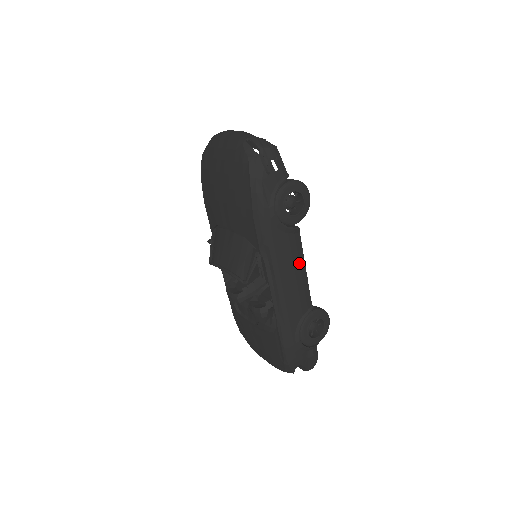
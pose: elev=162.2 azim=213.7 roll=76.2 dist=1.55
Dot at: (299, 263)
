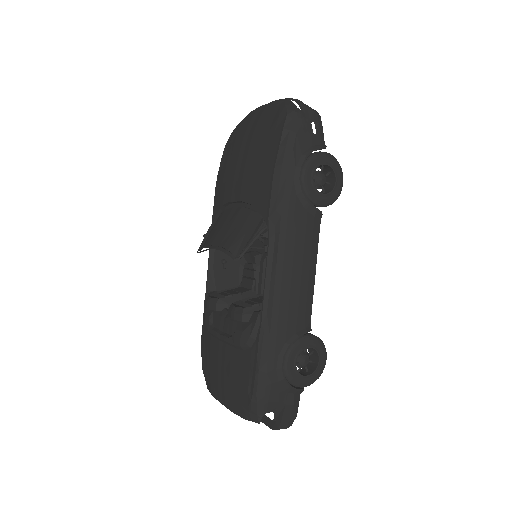
Dot at: (310, 258)
